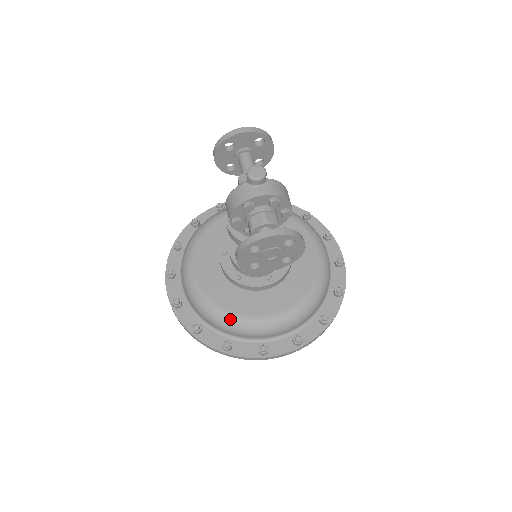
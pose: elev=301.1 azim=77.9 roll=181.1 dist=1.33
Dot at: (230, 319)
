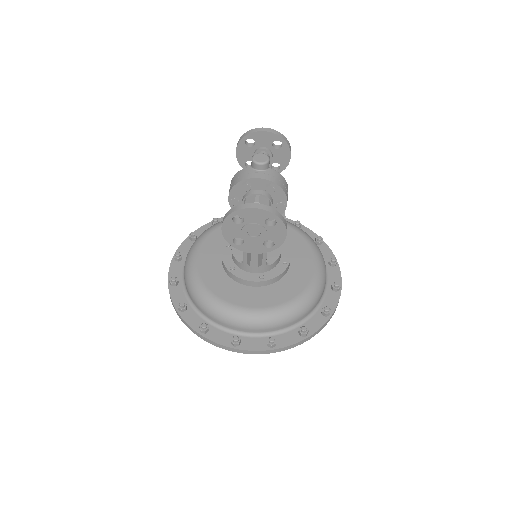
Dot at: (213, 302)
